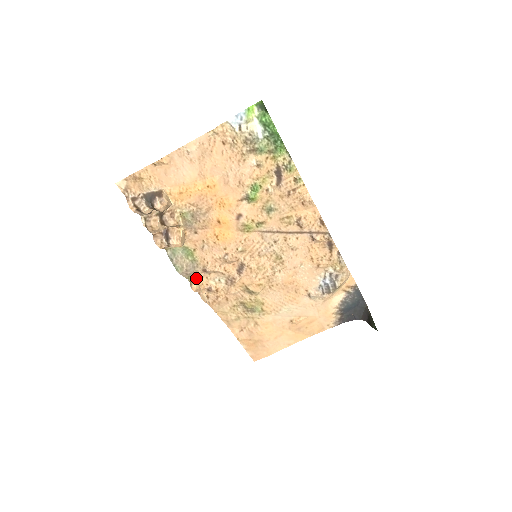
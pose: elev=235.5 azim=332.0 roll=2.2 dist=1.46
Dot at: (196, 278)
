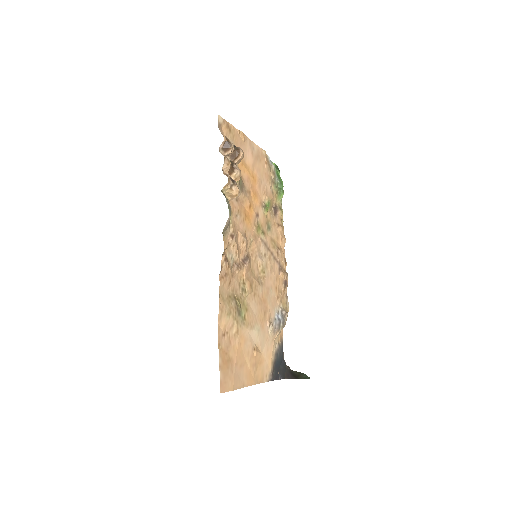
Dot at: (223, 239)
